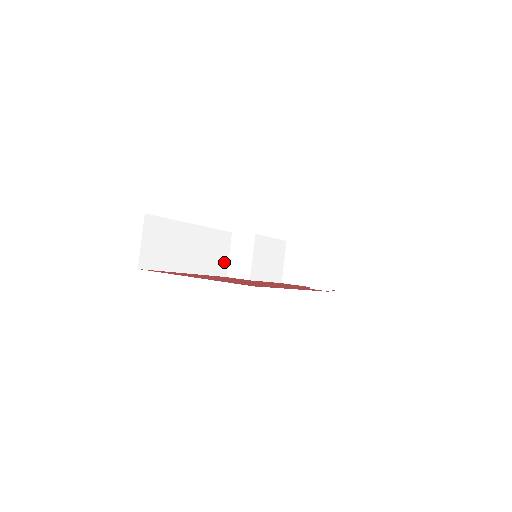
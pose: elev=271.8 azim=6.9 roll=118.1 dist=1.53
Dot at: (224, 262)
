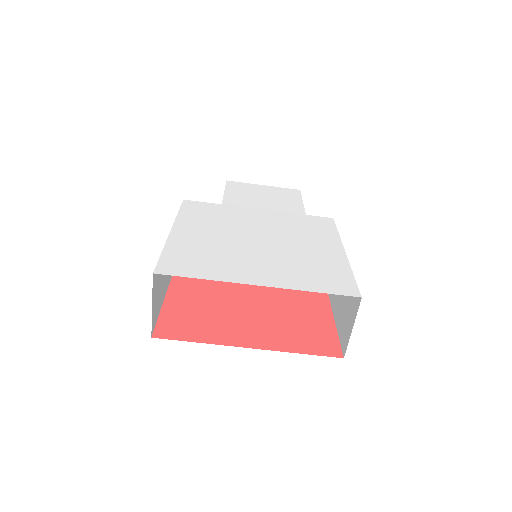
Dot at: occluded
